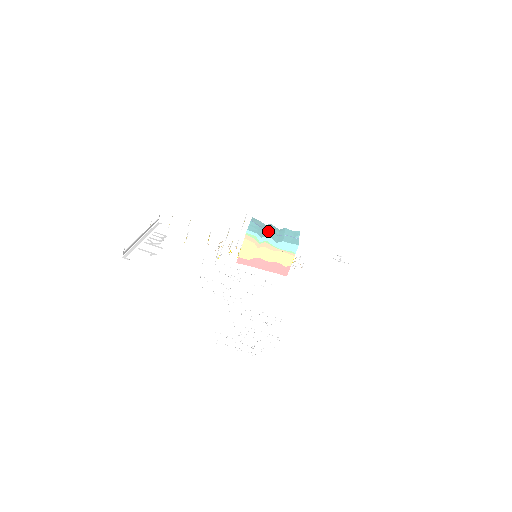
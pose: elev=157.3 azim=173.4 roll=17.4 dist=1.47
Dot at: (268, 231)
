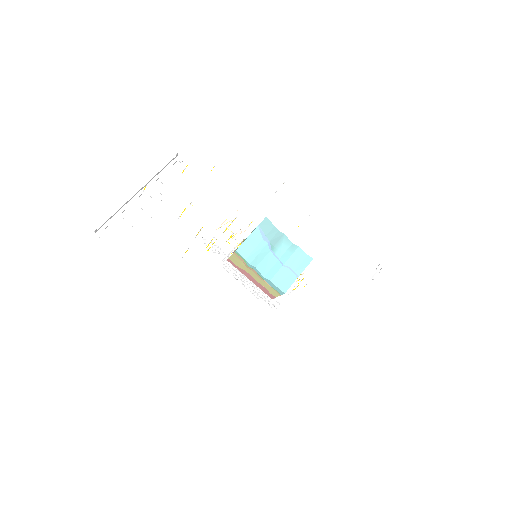
Dot at: (264, 256)
